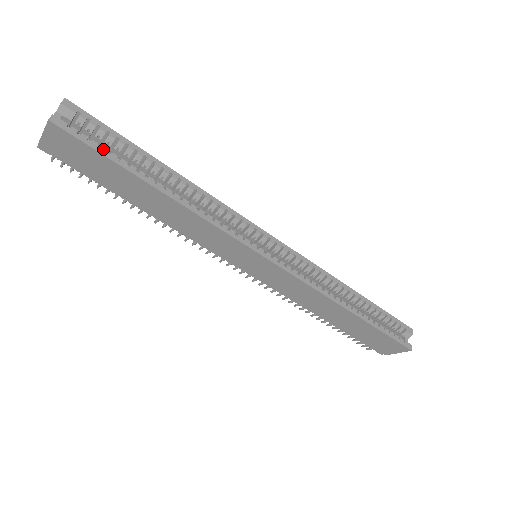
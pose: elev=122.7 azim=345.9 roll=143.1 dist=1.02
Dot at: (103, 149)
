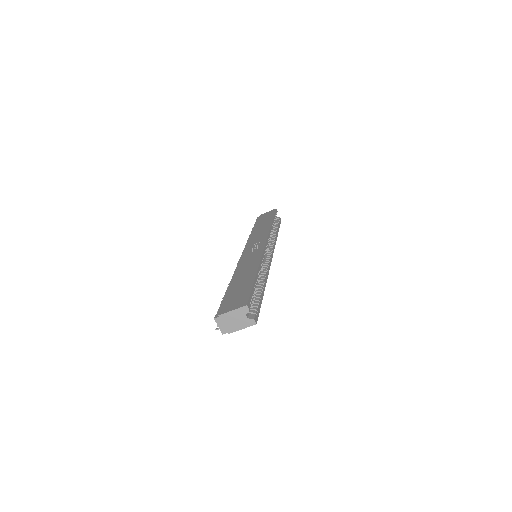
Dot at: (259, 304)
